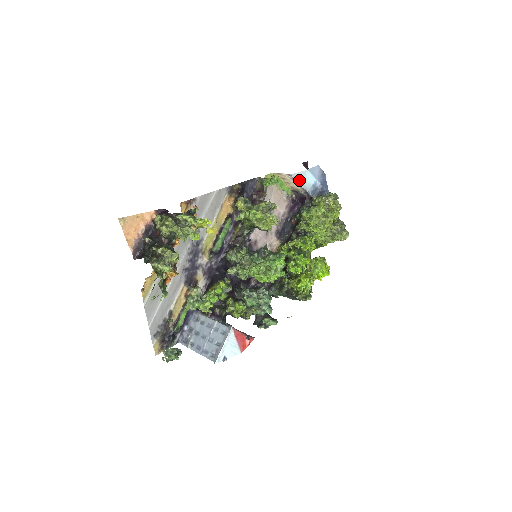
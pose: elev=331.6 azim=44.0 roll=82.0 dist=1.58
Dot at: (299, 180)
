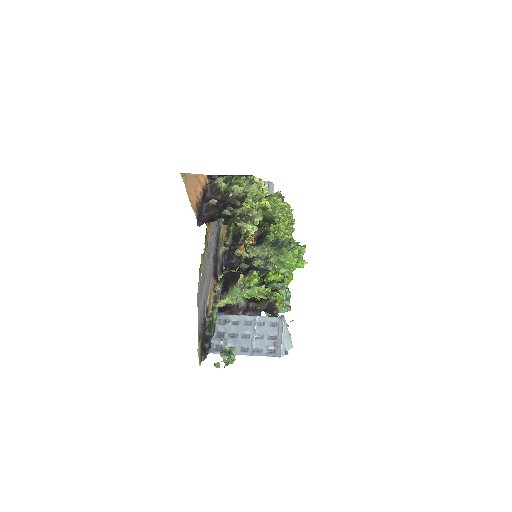
Dot at: (269, 190)
